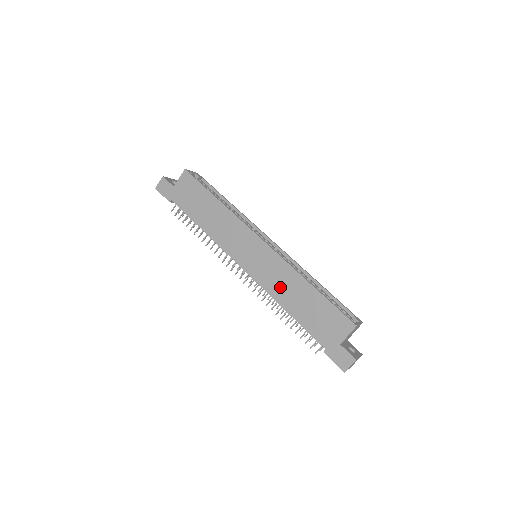
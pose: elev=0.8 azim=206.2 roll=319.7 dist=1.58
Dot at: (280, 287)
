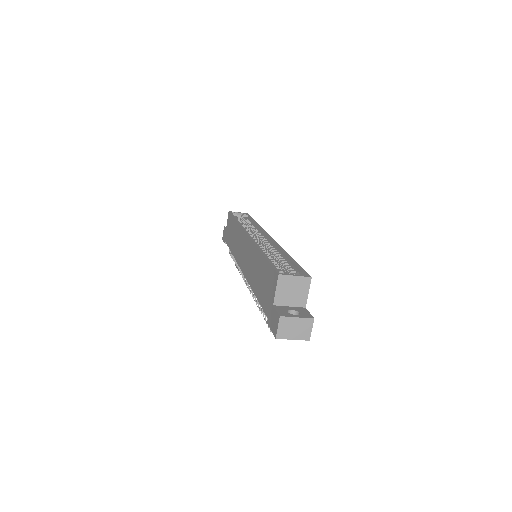
Dot at: (252, 271)
